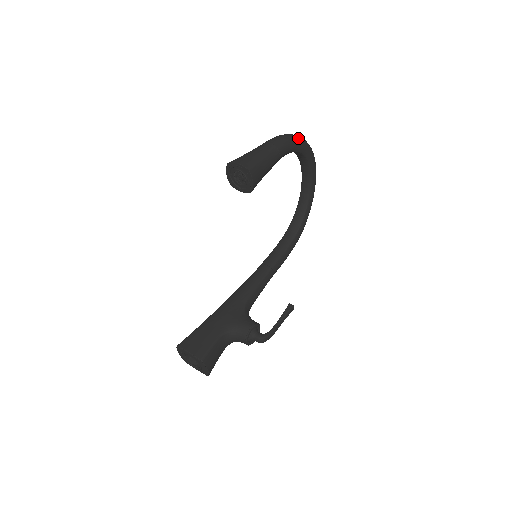
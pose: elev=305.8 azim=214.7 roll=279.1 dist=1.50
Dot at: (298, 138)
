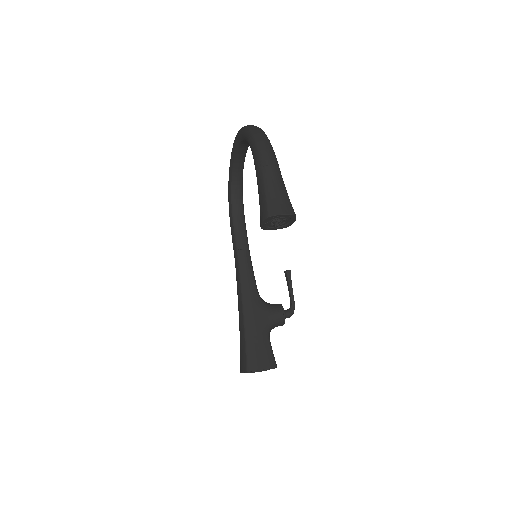
Dot at: (266, 135)
